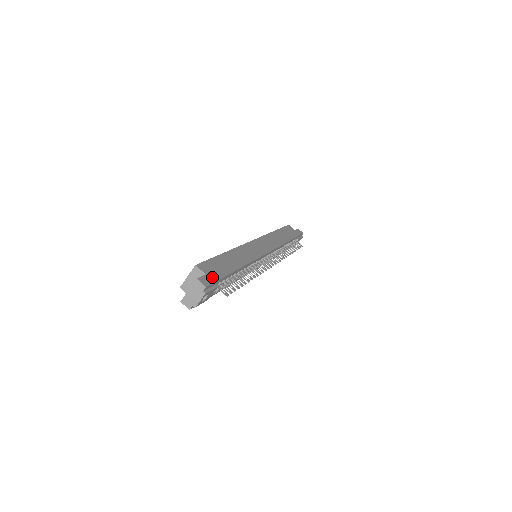
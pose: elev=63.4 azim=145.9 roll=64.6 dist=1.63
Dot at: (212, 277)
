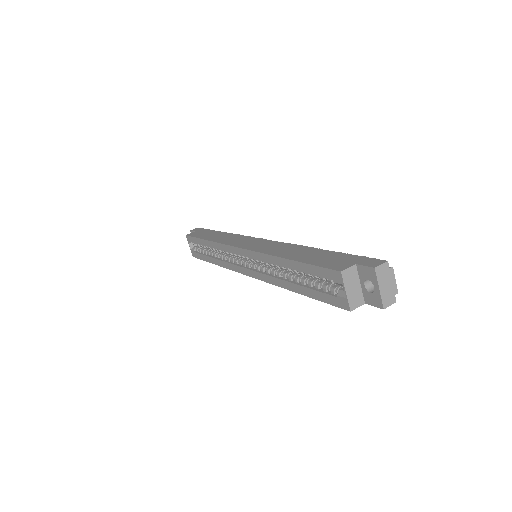
Dot at: (358, 260)
